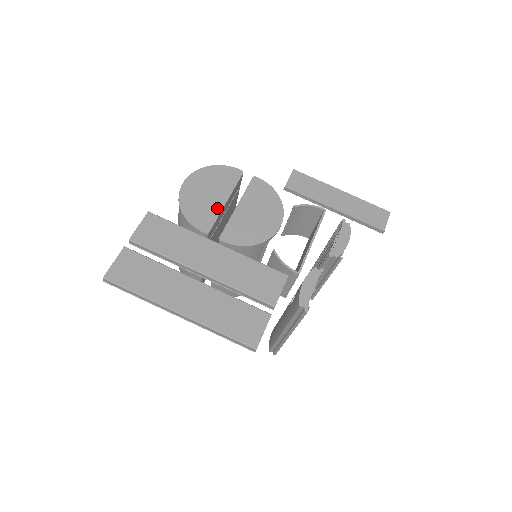
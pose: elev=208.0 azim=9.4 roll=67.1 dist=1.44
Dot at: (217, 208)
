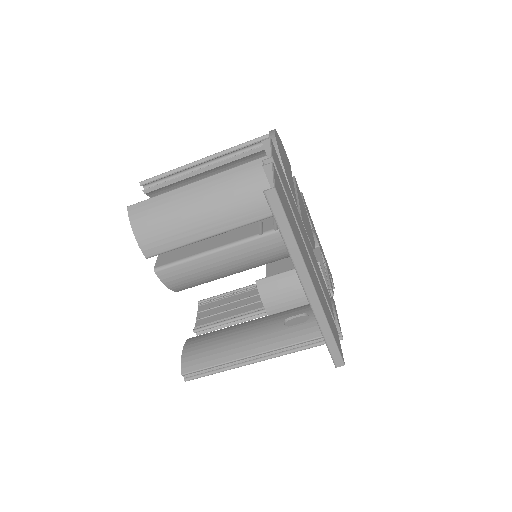
Dot at: (293, 186)
